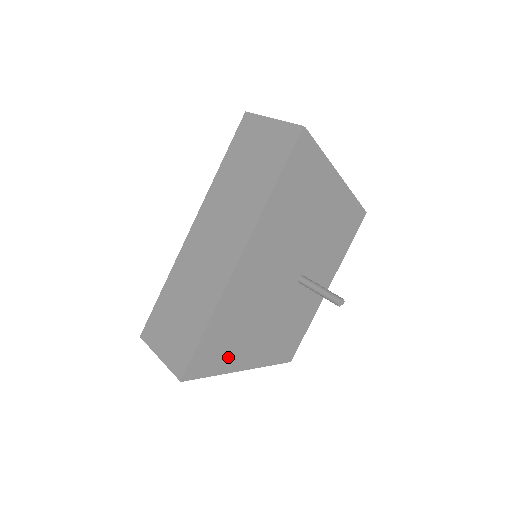
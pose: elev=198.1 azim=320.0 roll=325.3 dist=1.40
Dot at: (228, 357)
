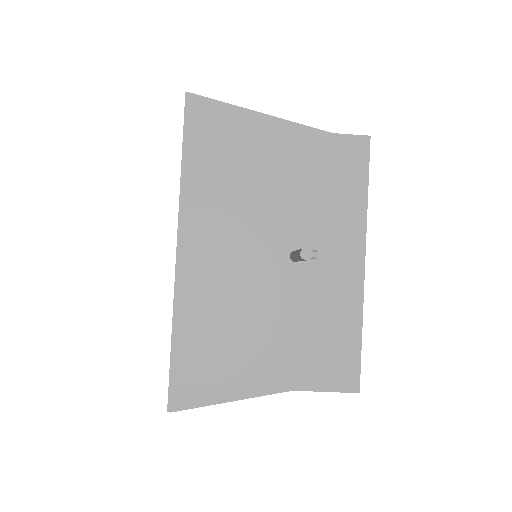
Dot at: (228, 377)
